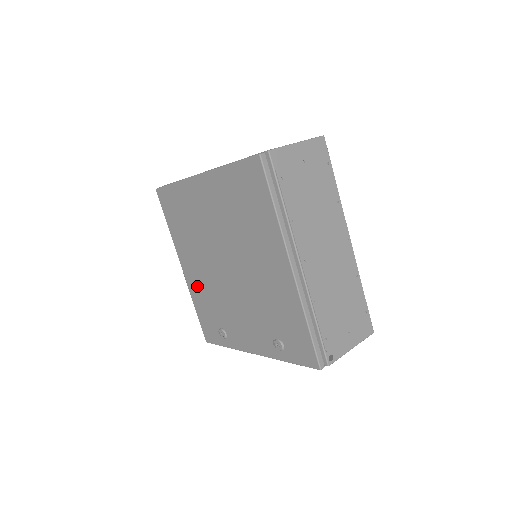
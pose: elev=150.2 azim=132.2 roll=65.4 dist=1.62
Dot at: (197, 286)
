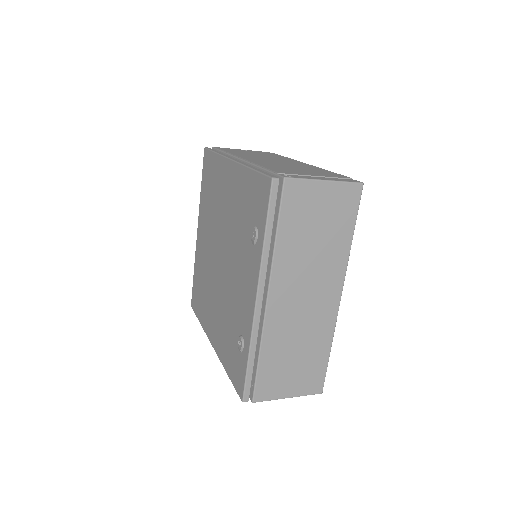
Dot at: (220, 336)
